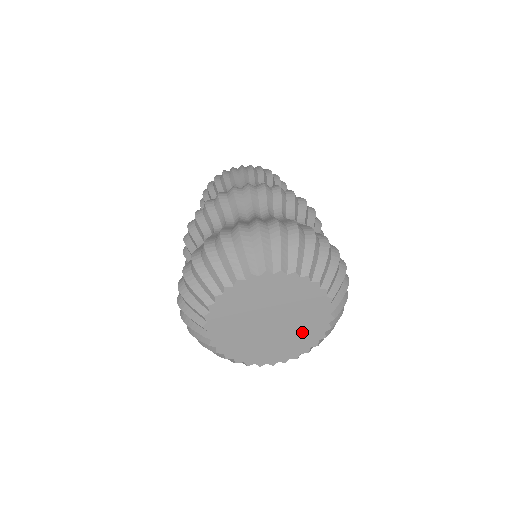
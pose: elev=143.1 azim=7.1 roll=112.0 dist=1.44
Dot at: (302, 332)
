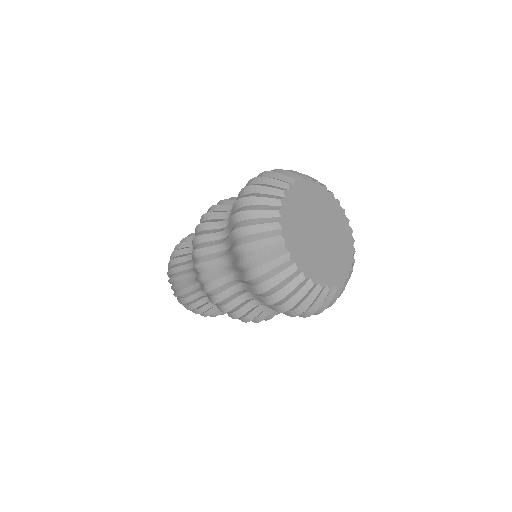
Dot at: (325, 265)
